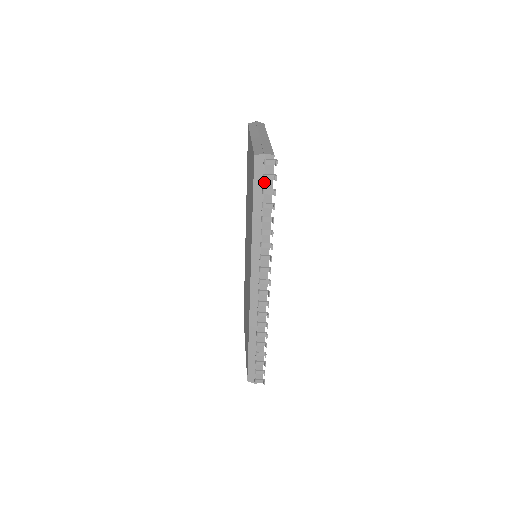
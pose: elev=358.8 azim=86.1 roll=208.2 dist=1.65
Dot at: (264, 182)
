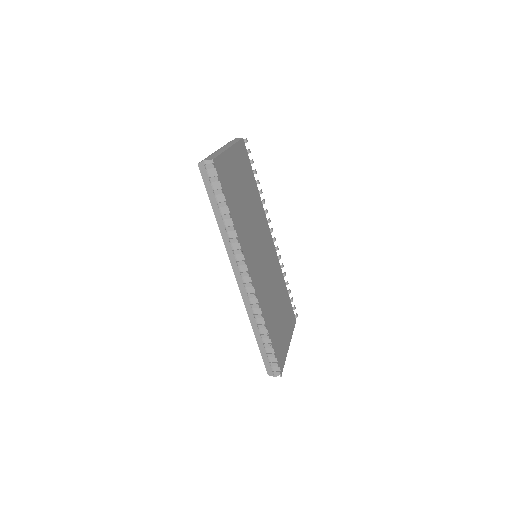
Dot at: (212, 185)
